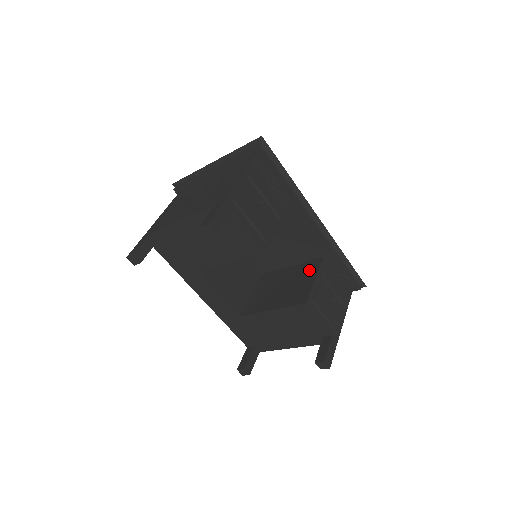
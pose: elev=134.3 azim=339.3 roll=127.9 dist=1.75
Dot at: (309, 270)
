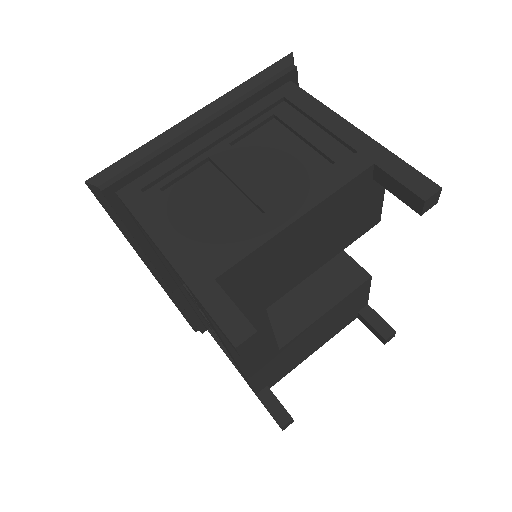
Dot at: occluded
